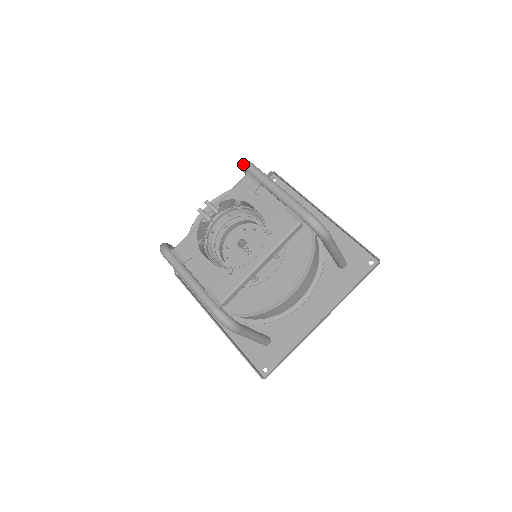
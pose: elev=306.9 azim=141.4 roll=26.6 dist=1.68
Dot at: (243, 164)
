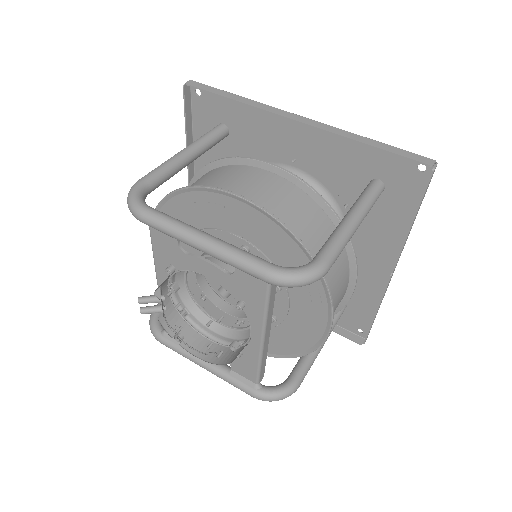
Dot at: occluded
